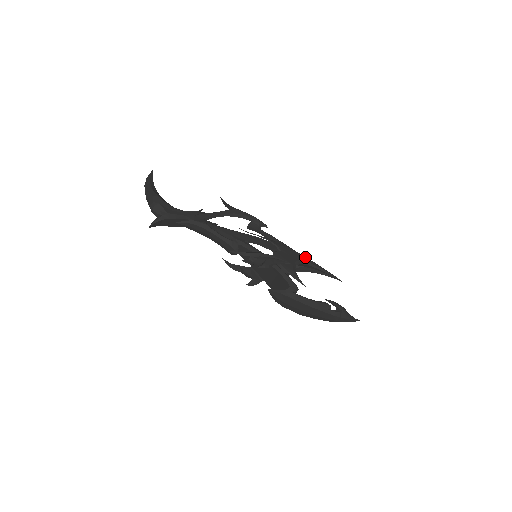
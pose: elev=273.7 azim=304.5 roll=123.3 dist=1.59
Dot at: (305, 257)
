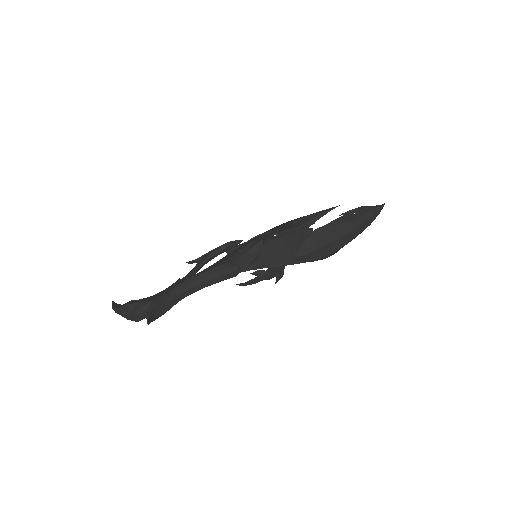
Dot at: (292, 220)
